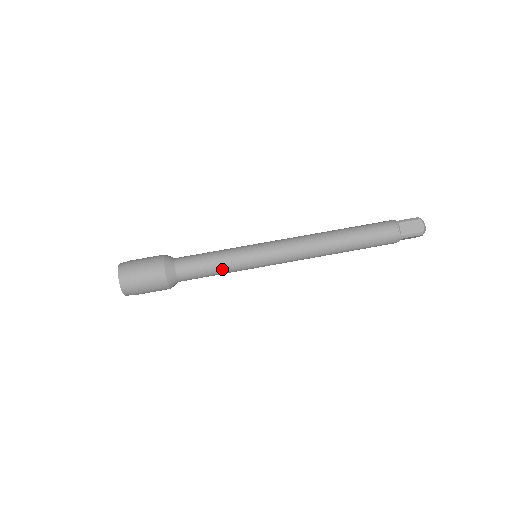
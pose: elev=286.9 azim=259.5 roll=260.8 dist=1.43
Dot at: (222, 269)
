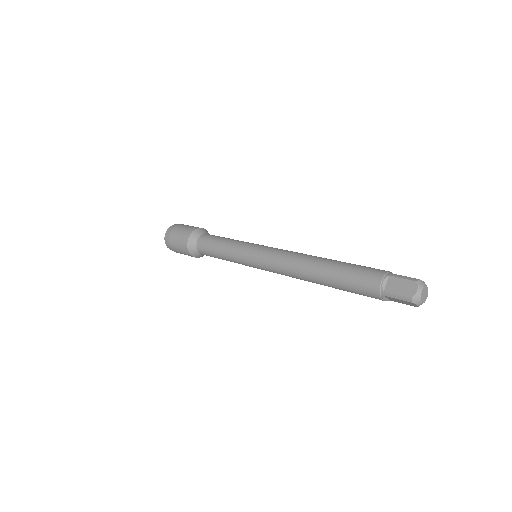
Dot at: (224, 254)
